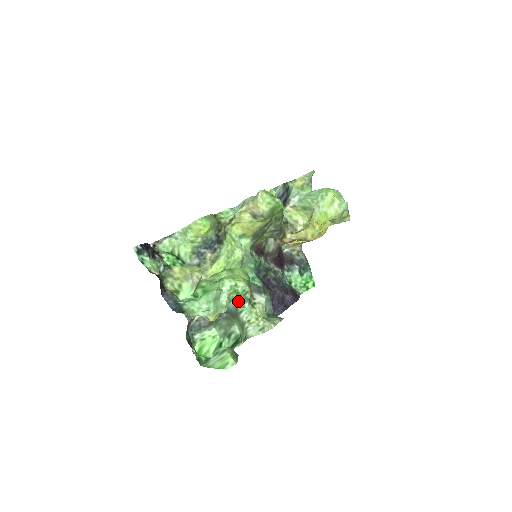
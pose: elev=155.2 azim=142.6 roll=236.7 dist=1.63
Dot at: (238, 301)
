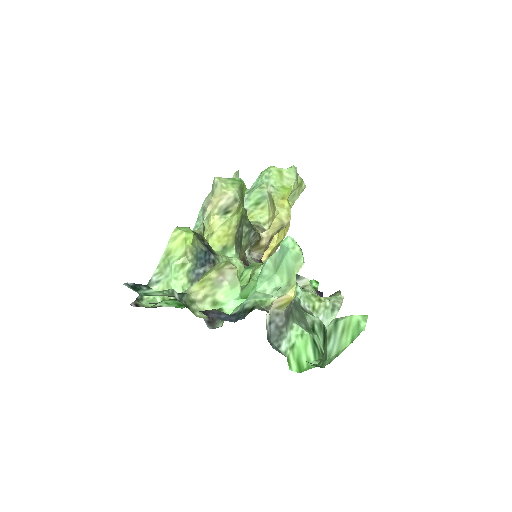
Dot at: occluded
